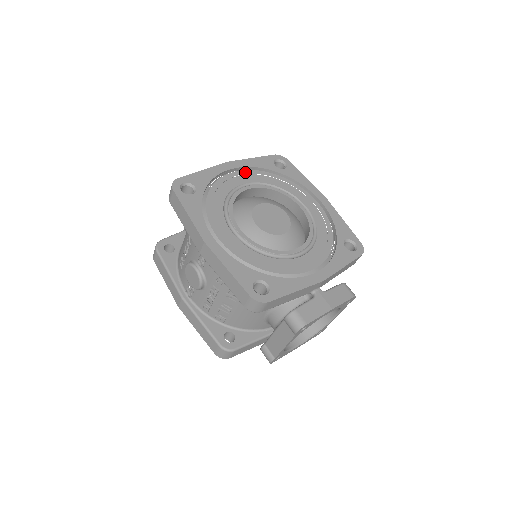
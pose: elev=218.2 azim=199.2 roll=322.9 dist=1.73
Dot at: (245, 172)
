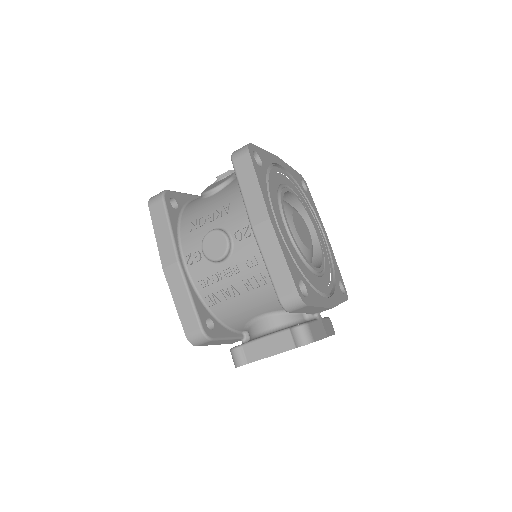
Dot at: (287, 175)
